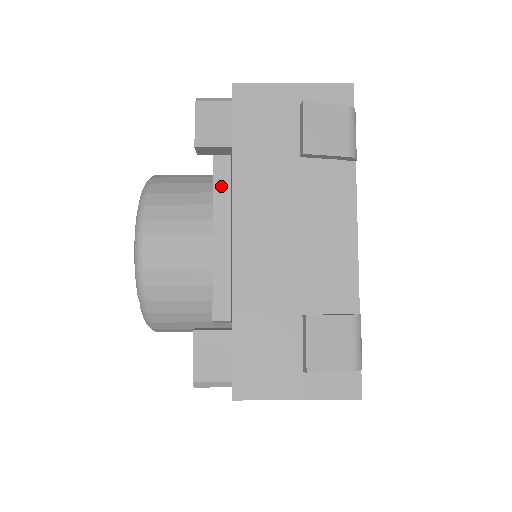
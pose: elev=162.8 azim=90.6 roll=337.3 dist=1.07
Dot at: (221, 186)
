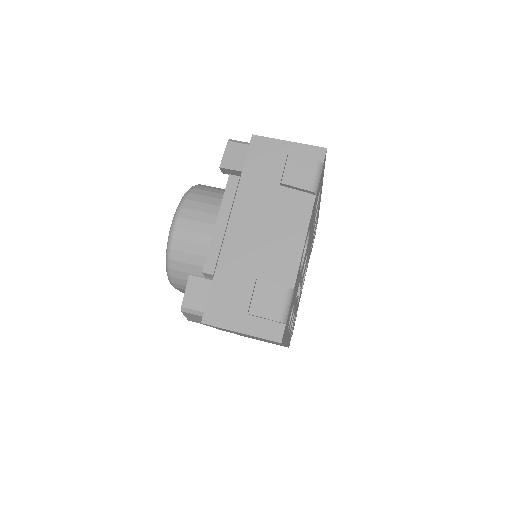
Dot at: (229, 193)
